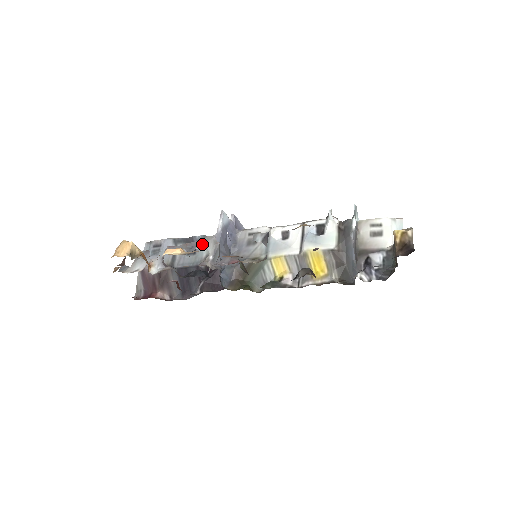
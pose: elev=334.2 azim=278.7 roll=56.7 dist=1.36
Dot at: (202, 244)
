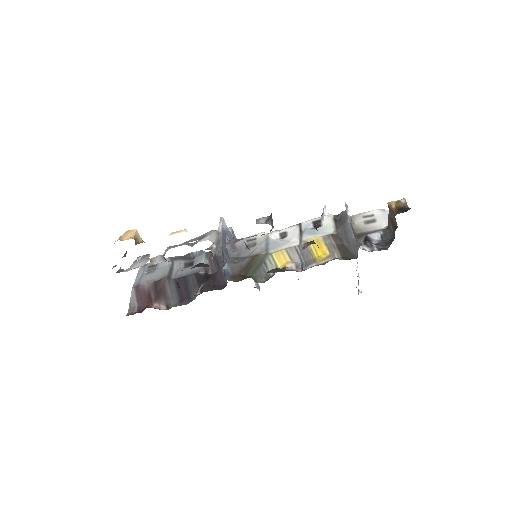
Dot at: (205, 237)
